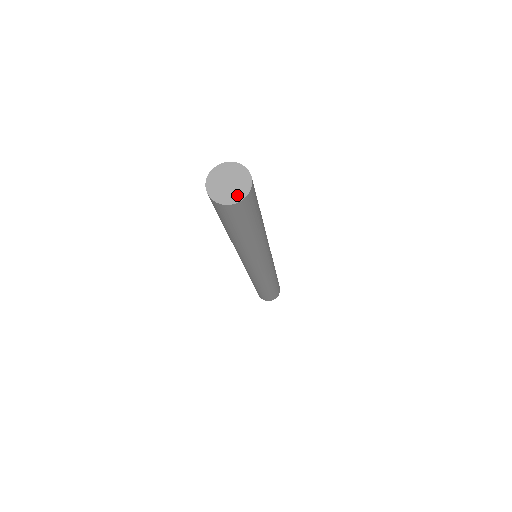
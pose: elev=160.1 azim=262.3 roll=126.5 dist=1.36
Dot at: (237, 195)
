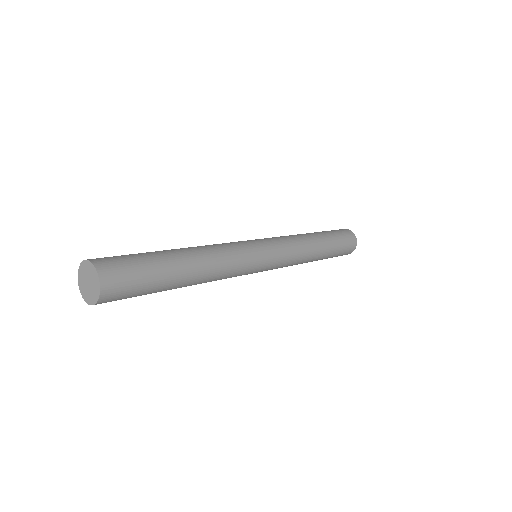
Dot at: (95, 293)
